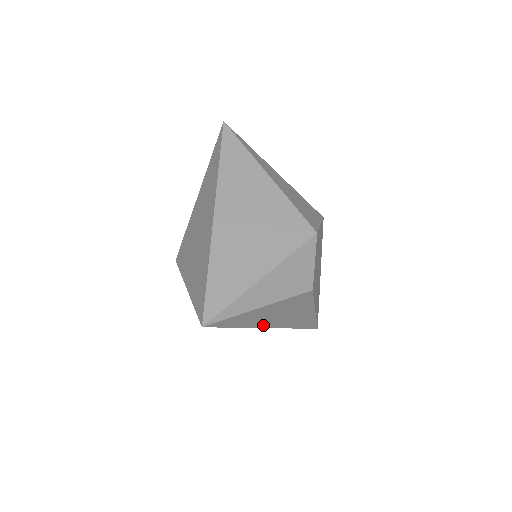
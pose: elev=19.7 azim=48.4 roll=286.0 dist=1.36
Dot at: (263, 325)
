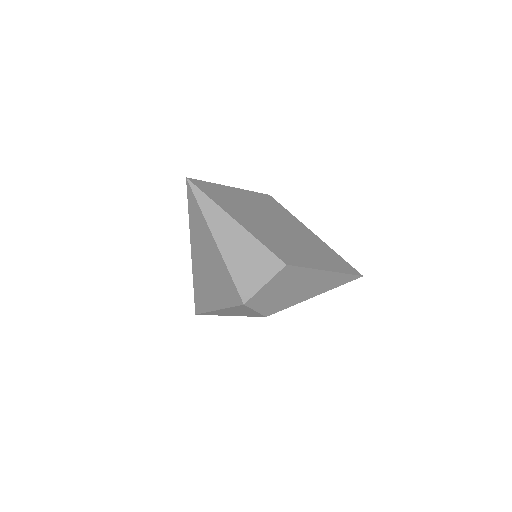
Dot at: occluded
